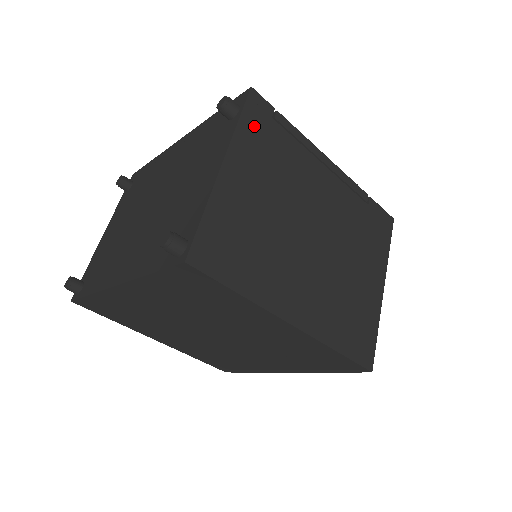
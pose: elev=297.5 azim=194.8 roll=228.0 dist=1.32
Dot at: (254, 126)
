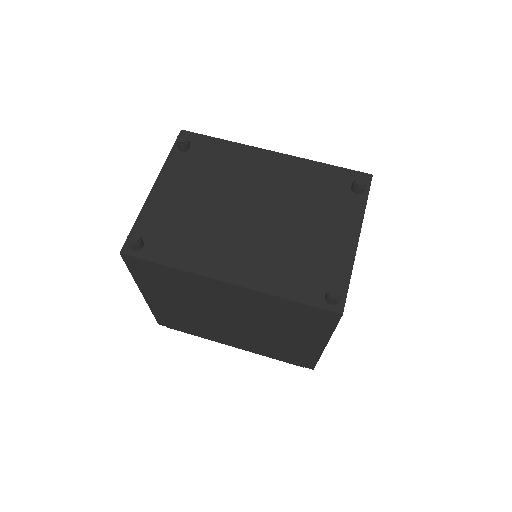
Dot at: occluded
